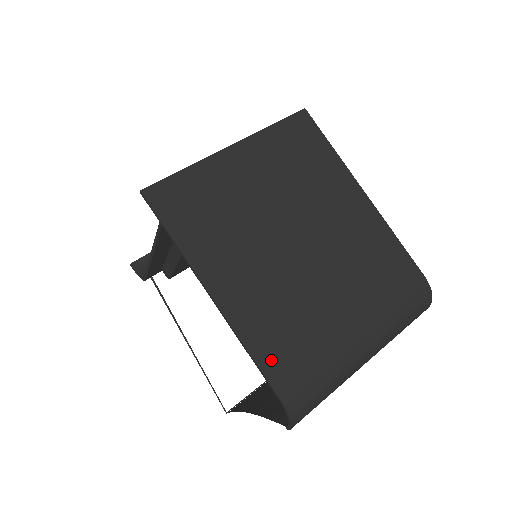
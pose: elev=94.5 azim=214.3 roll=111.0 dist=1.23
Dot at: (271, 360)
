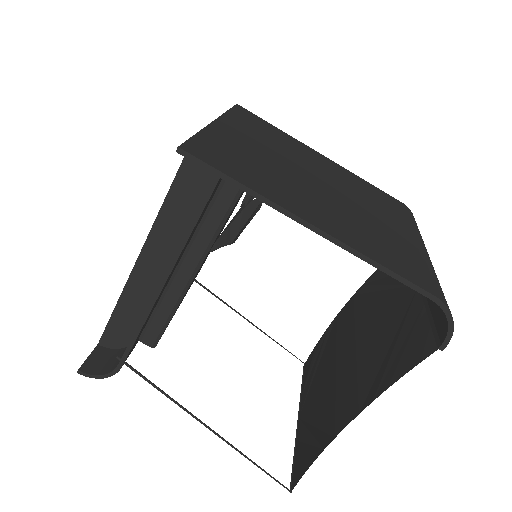
Dot at: (400, 269)
